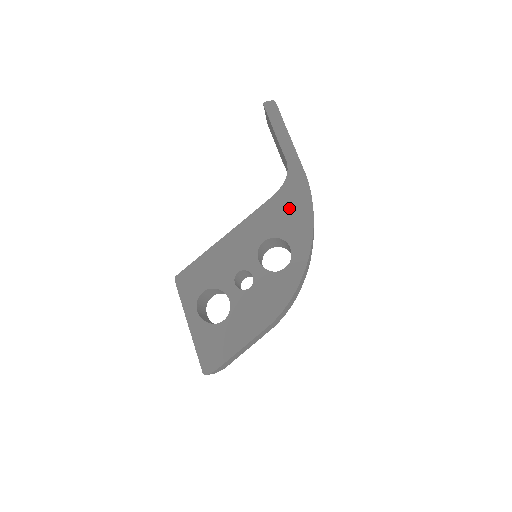
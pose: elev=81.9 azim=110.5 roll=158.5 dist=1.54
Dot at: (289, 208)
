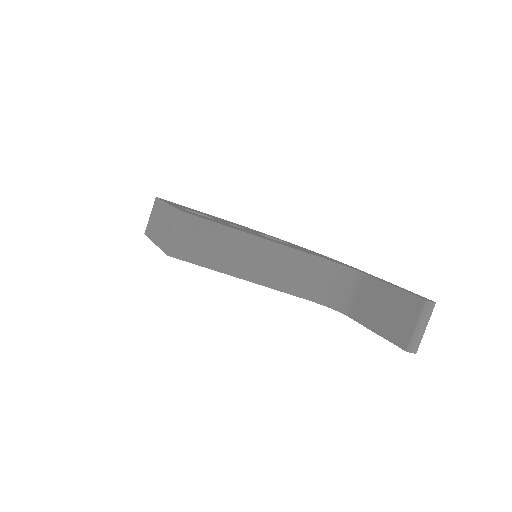
Dot at: occluded
